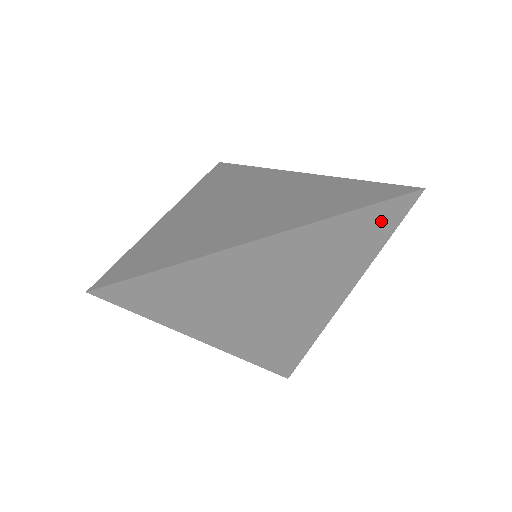
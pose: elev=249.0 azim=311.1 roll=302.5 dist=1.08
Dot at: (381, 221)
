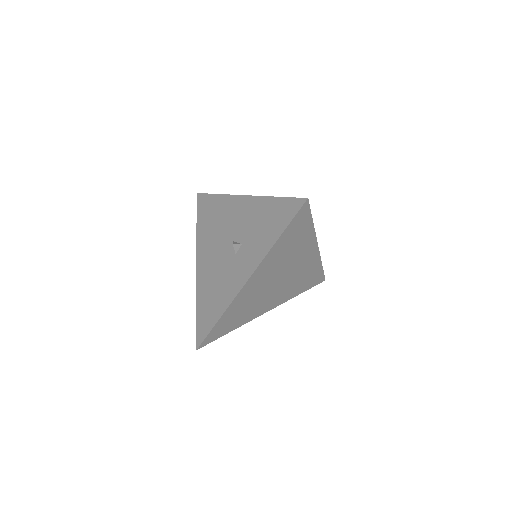
Dot at: (314, 280)
